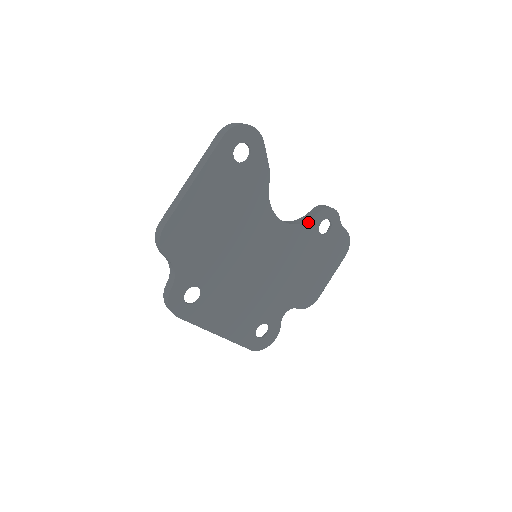
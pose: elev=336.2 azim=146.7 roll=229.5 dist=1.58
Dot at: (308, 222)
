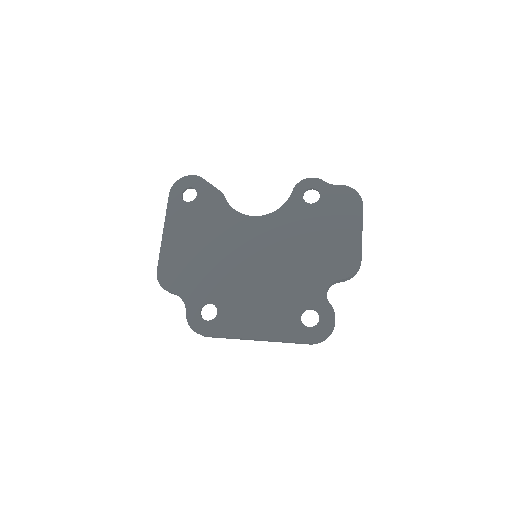
Dot at: (288, 203)
